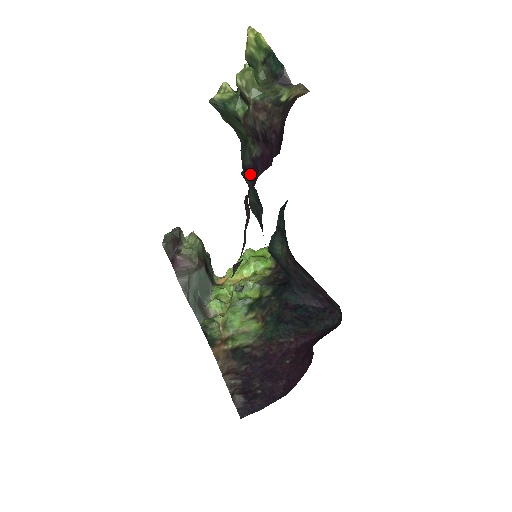
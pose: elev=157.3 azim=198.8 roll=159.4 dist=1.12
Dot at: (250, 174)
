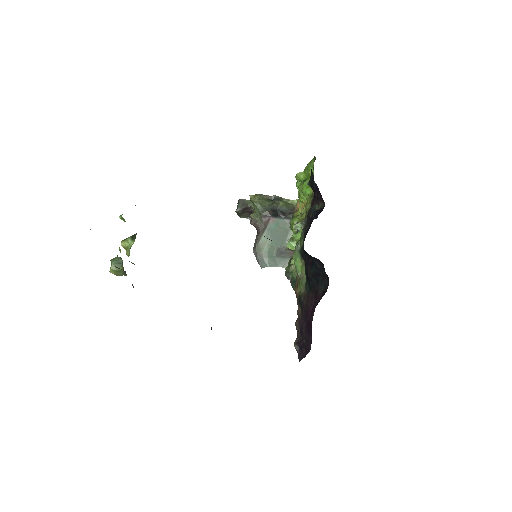
Dot at: occluded
